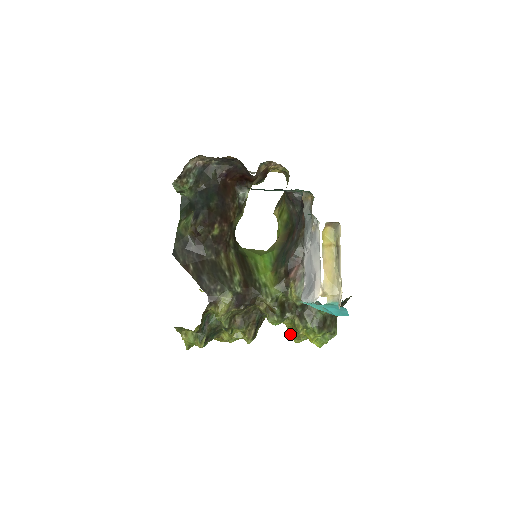
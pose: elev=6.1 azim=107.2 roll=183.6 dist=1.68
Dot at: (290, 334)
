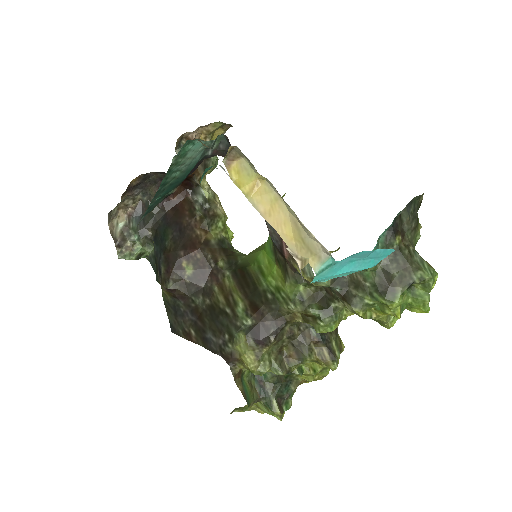
Dot at: occluded
